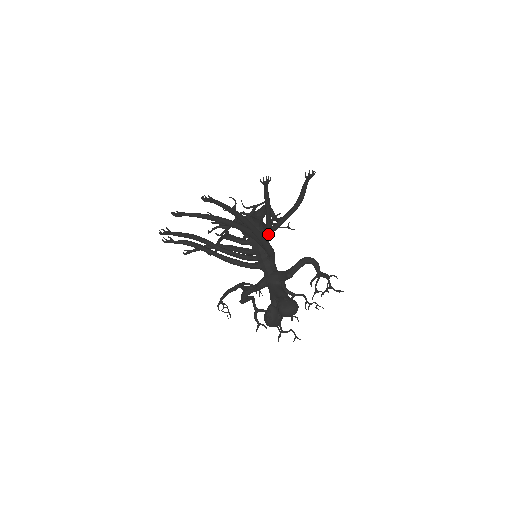
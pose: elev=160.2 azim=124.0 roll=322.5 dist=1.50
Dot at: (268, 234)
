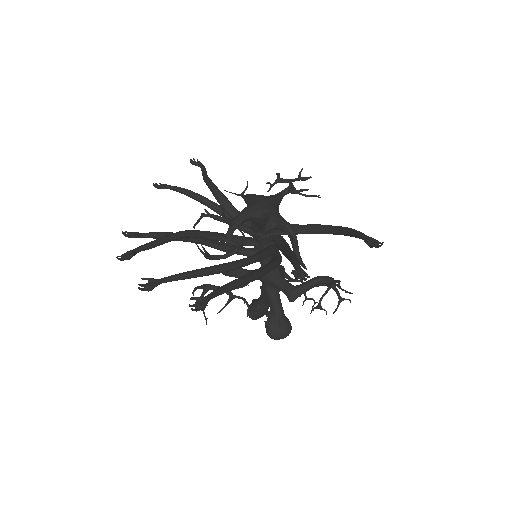
Dot at: occluded
